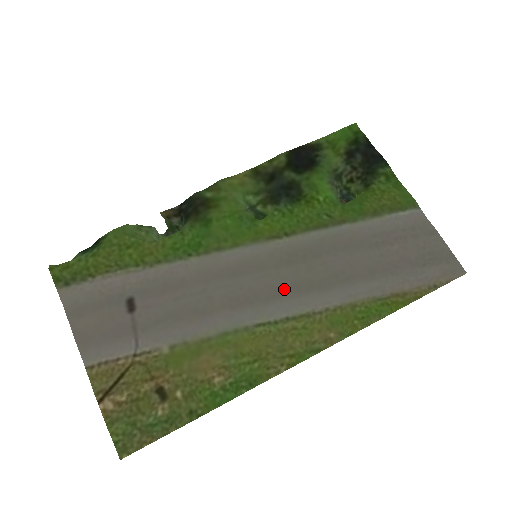
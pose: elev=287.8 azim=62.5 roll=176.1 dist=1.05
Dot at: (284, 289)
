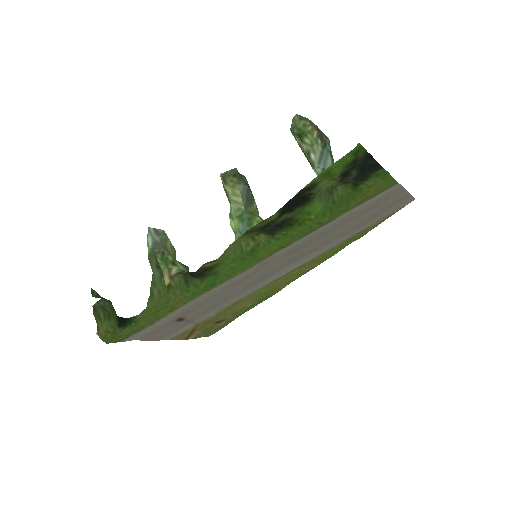
Dot at: (283, 265)
